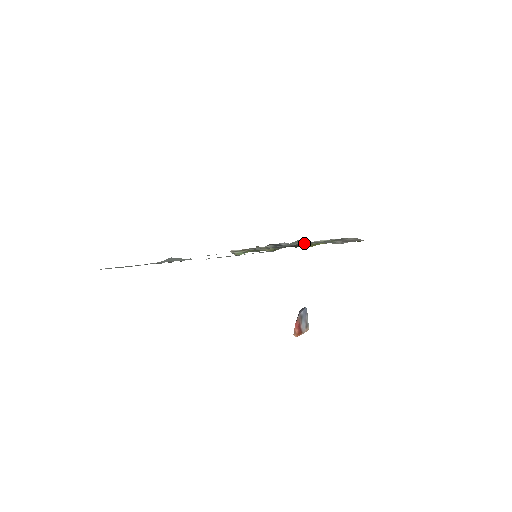
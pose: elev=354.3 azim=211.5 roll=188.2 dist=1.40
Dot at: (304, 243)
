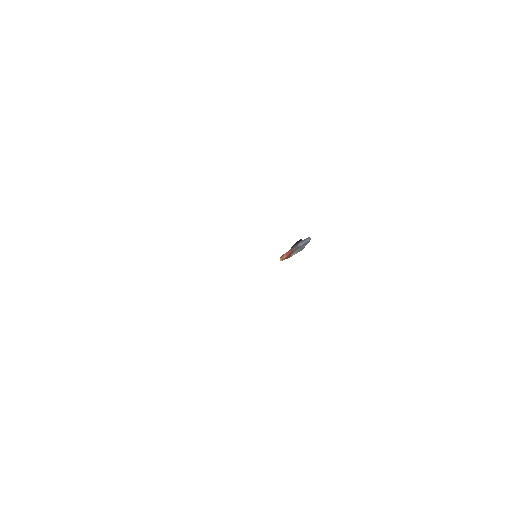
Dot at: occluded
